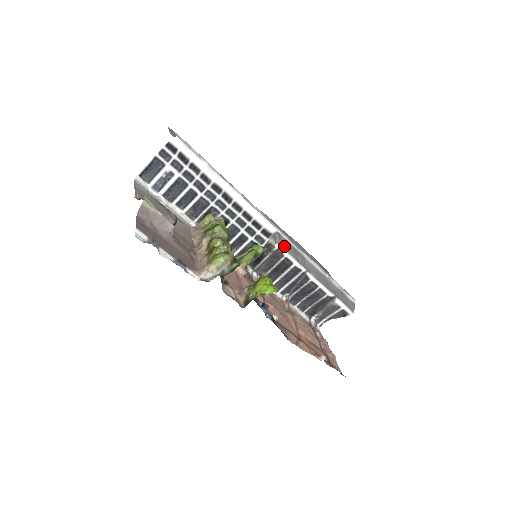
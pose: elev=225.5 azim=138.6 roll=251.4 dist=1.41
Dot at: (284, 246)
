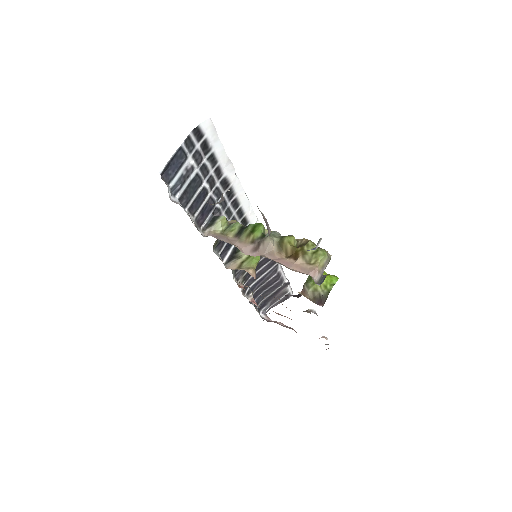
Dot at: occluded
